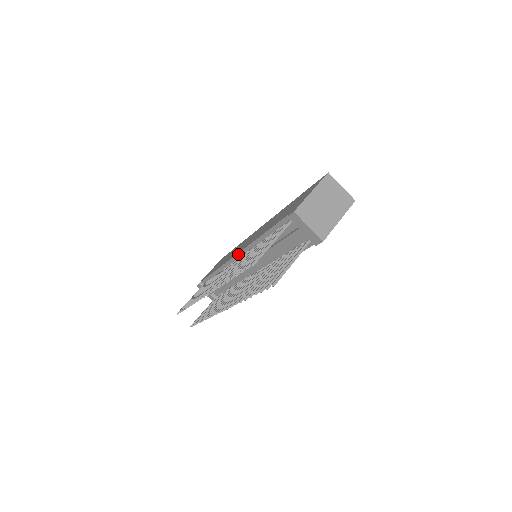
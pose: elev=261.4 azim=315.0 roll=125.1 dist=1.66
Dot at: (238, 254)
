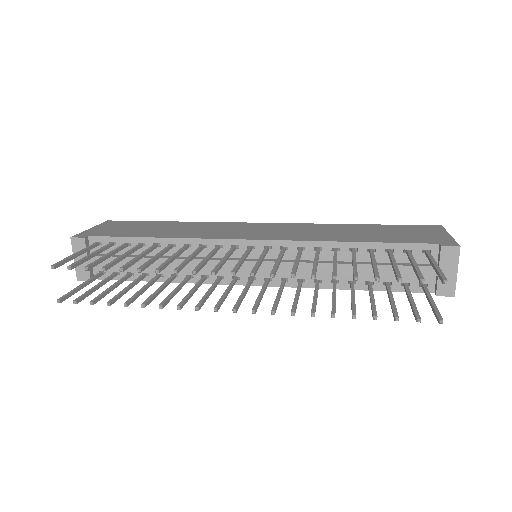
Dot at: (259, 241)
